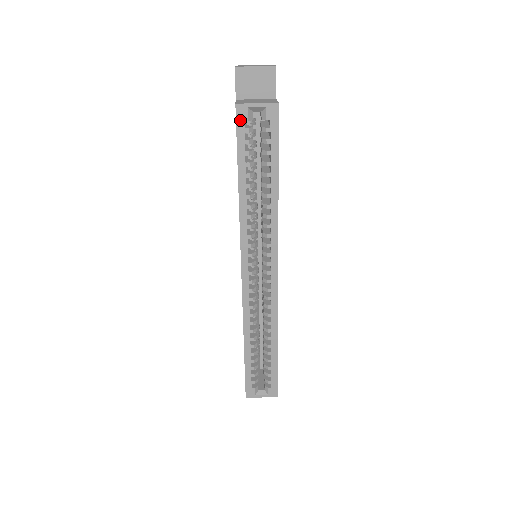
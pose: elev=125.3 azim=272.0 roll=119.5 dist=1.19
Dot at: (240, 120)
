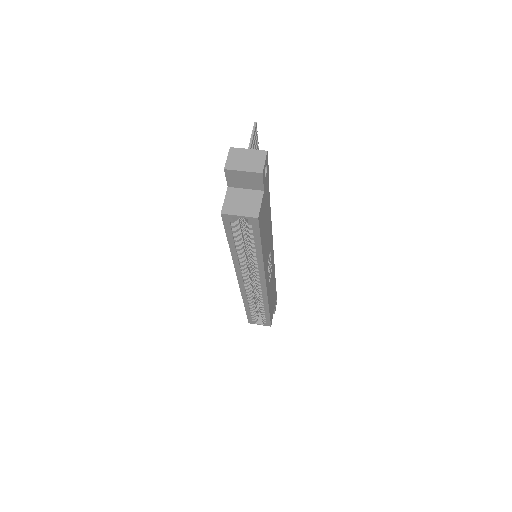
Dot at: (226, 221)
